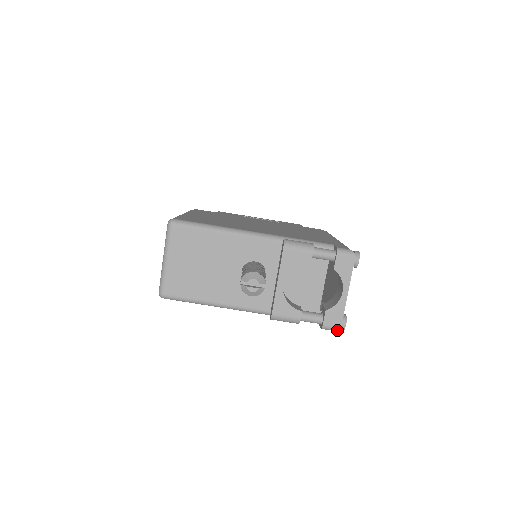
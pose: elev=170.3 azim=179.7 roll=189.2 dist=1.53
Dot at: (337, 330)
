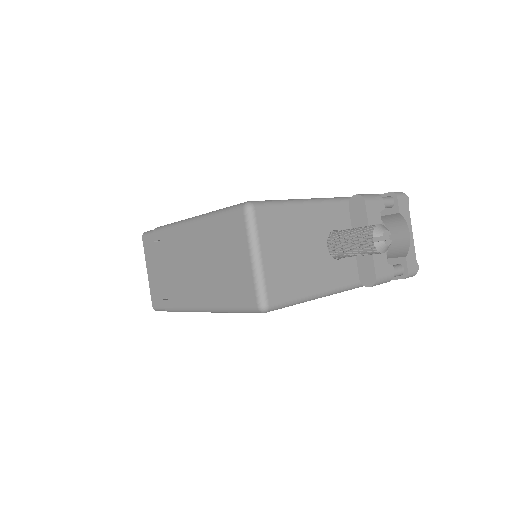
Dot at: (415, 274)
